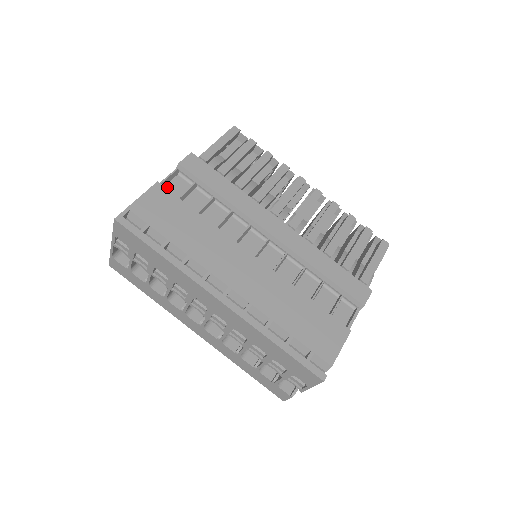
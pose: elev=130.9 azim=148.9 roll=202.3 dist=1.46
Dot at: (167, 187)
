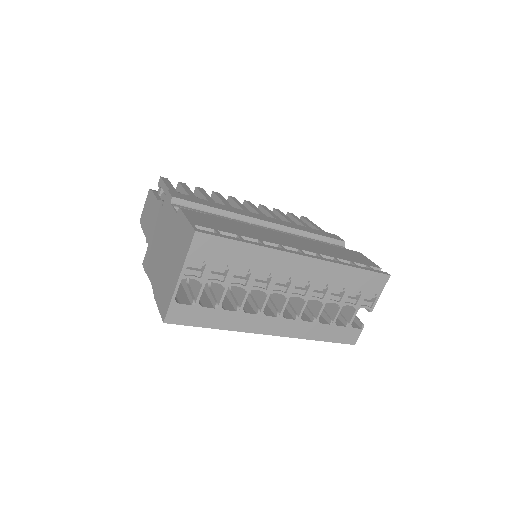
Dot at: occluded
